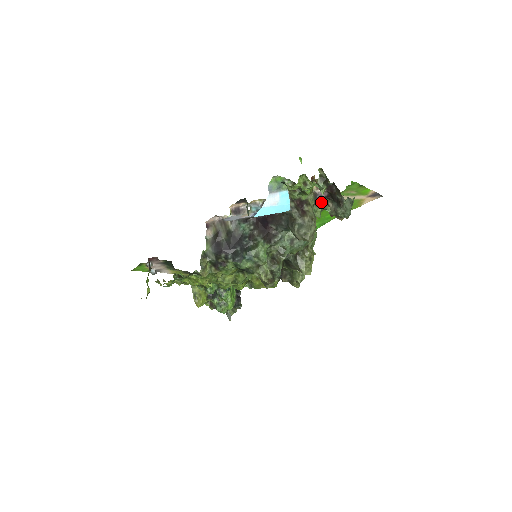
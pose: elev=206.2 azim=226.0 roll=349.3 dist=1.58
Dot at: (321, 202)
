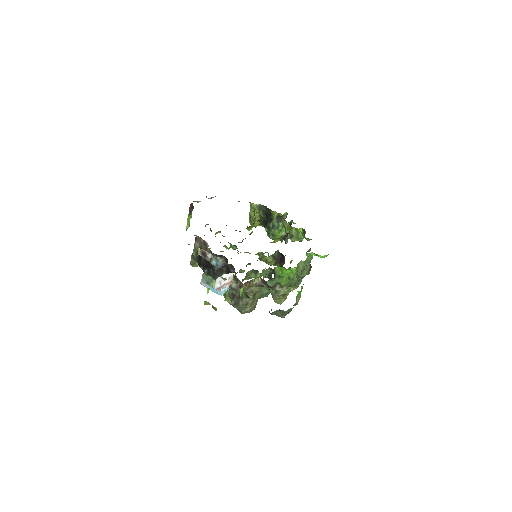
Dot at: occluded
